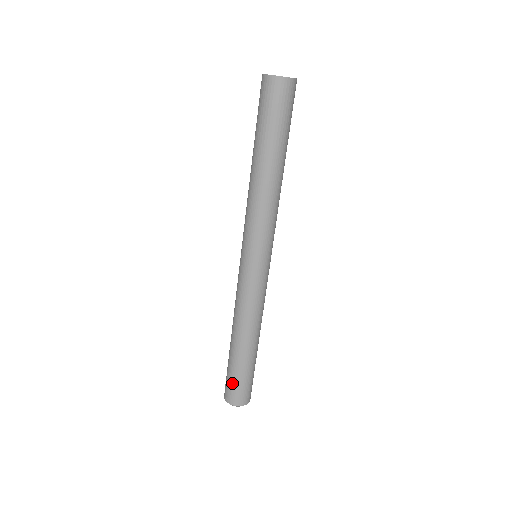
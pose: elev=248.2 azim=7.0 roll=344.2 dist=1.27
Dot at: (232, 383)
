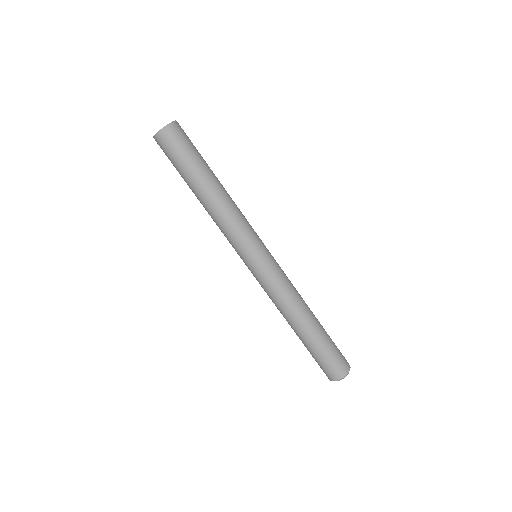
Dot at: (319, 363)
